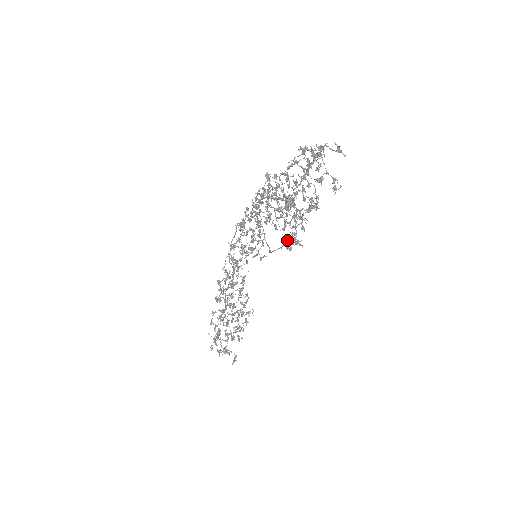
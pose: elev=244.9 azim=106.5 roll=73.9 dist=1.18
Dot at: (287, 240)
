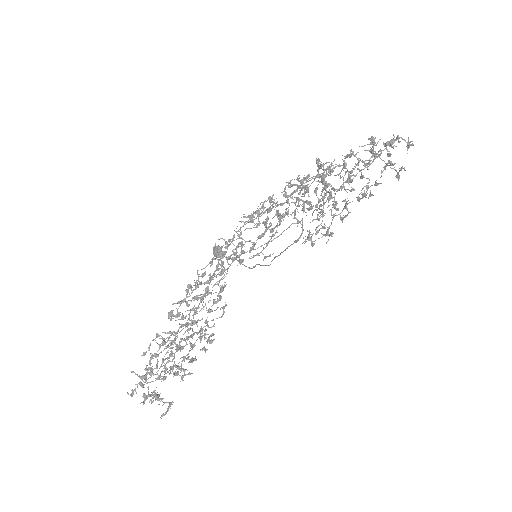
Dot at: occluded
